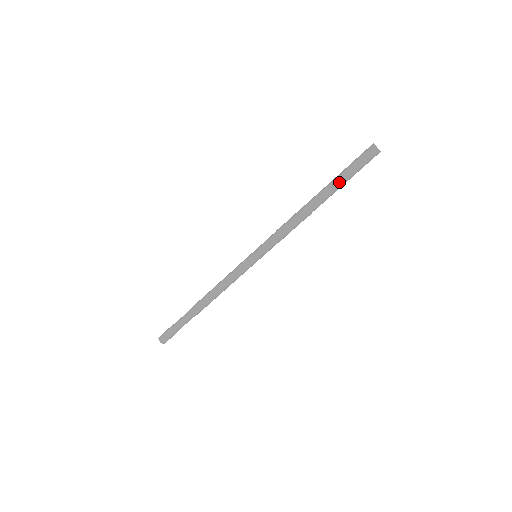
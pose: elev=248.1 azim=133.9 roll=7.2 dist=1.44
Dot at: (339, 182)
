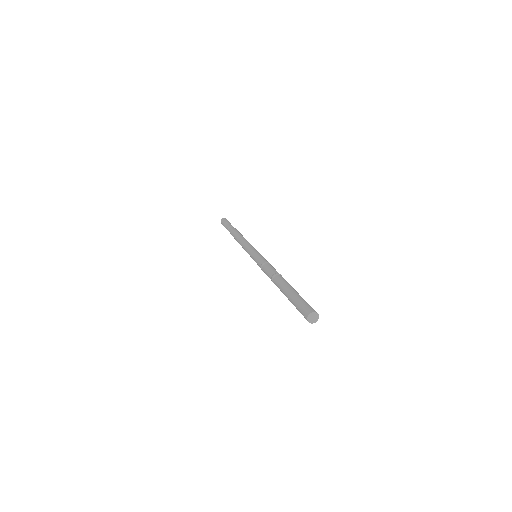
Dot at: (289, 300)
